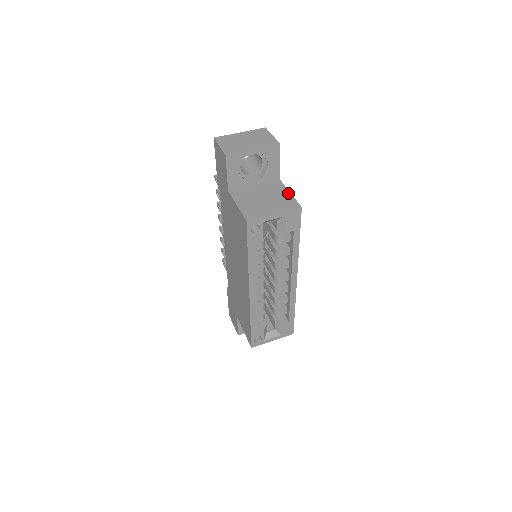
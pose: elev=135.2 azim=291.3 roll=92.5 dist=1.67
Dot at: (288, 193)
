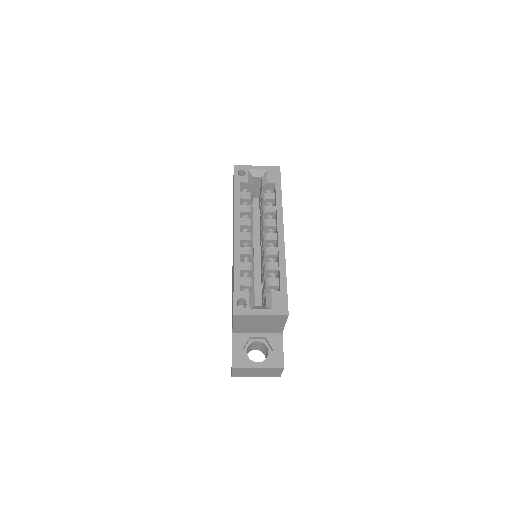
Dot at: occluded
